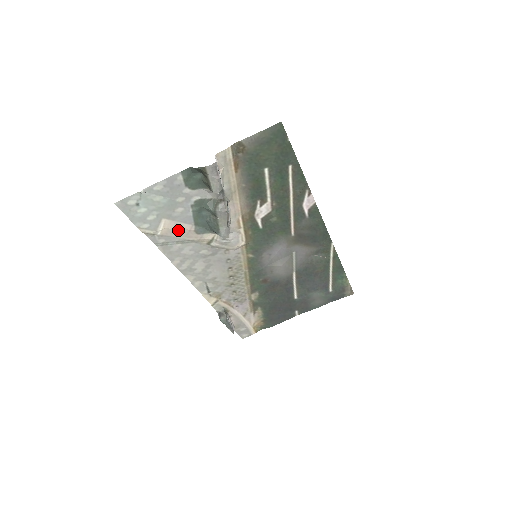
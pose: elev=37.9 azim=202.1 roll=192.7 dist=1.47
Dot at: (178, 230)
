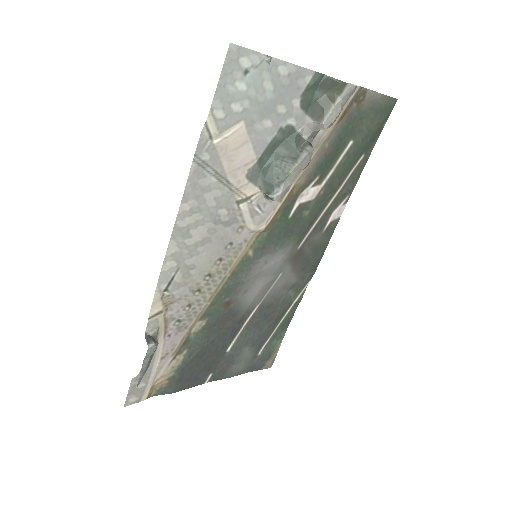
Dot at: (237, 154)
